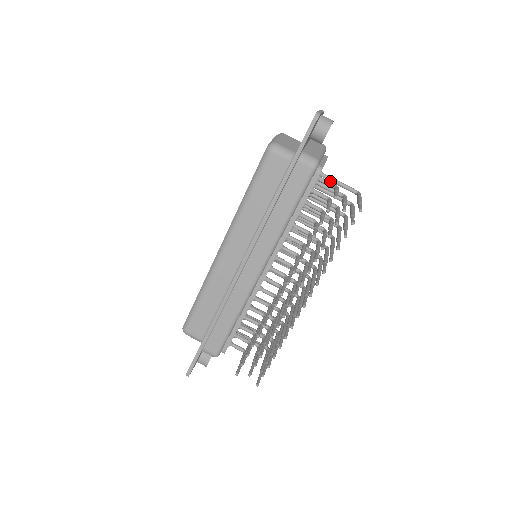
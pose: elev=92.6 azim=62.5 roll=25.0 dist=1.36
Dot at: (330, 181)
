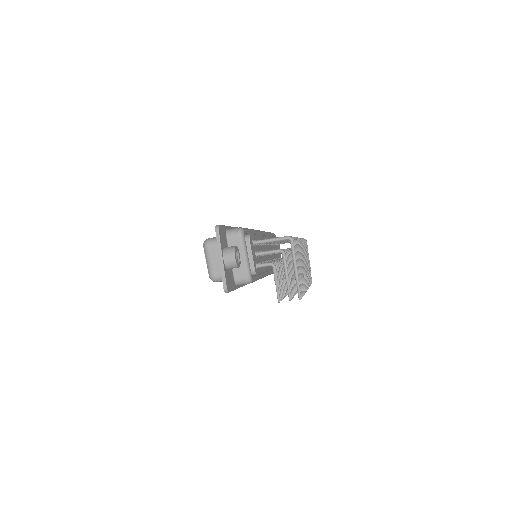
Dot at: (265, 242)
